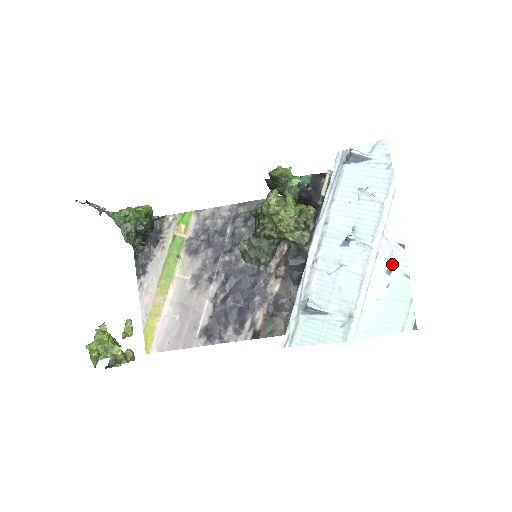
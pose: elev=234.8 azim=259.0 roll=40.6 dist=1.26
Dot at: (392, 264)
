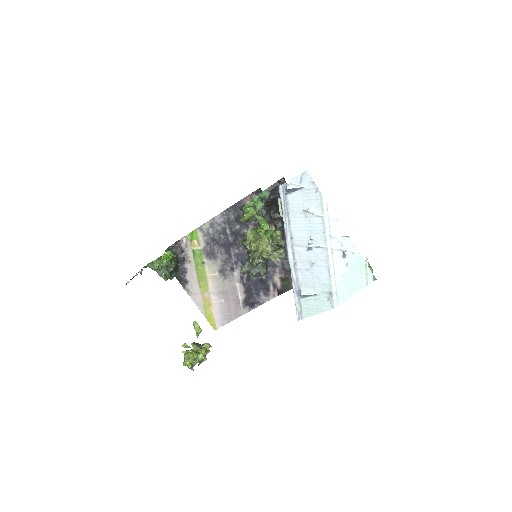
Dot at: (344, 253)
